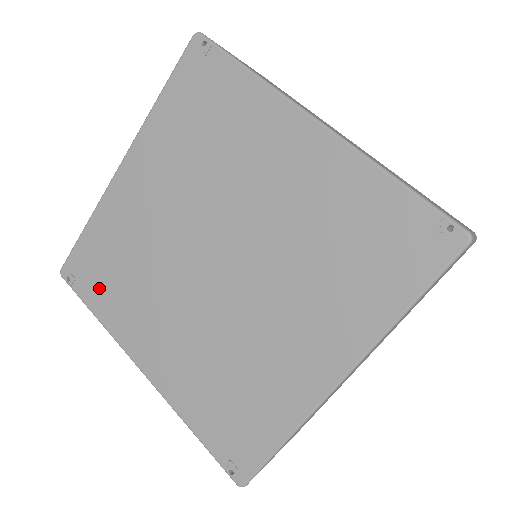
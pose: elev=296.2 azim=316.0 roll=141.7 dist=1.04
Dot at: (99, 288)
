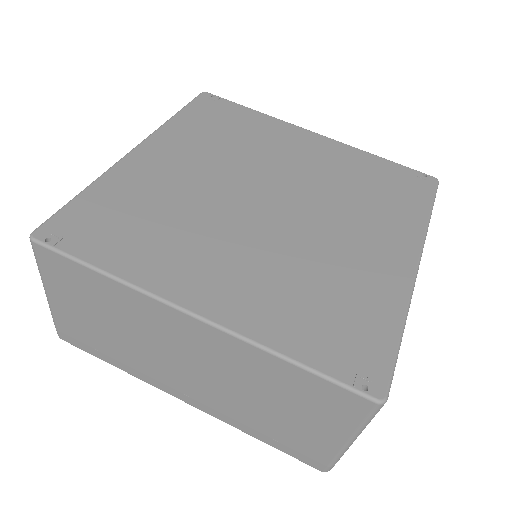
Dot at: (110, 241)
